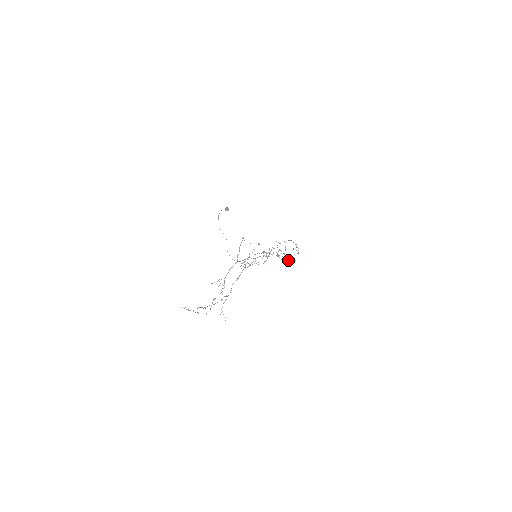
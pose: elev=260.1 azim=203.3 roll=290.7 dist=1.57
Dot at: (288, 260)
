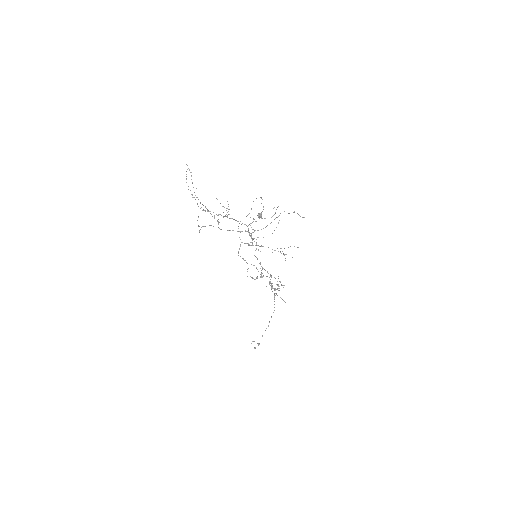
Dot at: (279, 290)
